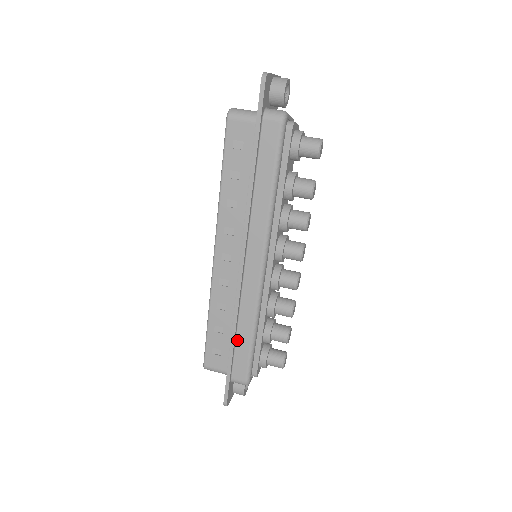
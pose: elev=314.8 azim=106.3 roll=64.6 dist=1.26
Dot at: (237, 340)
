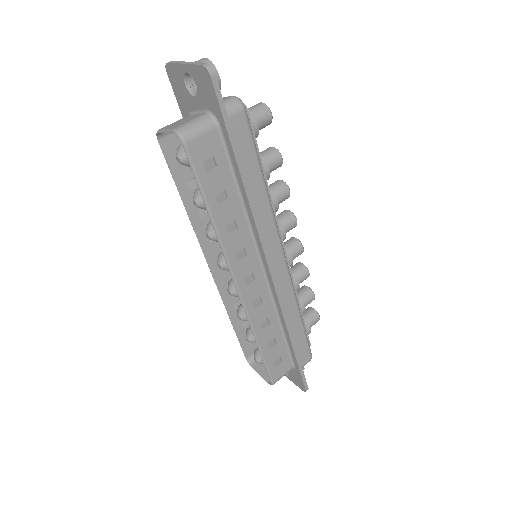
Dot at: (292, 335)
